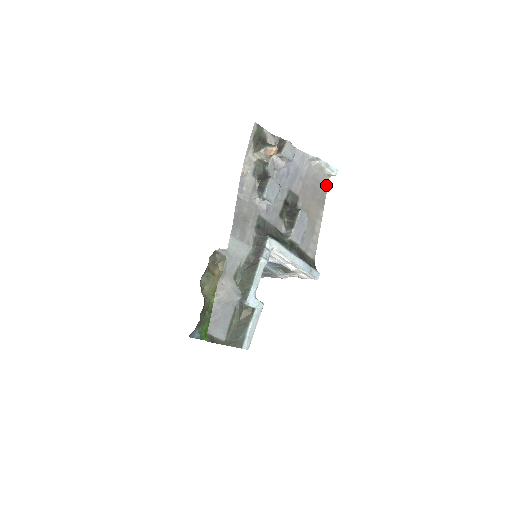
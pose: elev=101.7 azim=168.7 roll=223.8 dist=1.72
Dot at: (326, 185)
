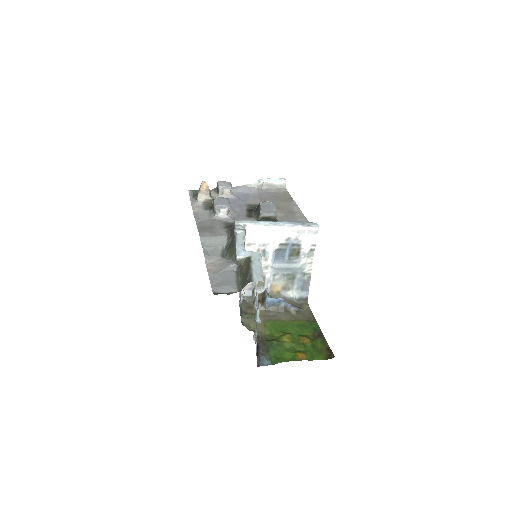
Dot at: (286, 192)
